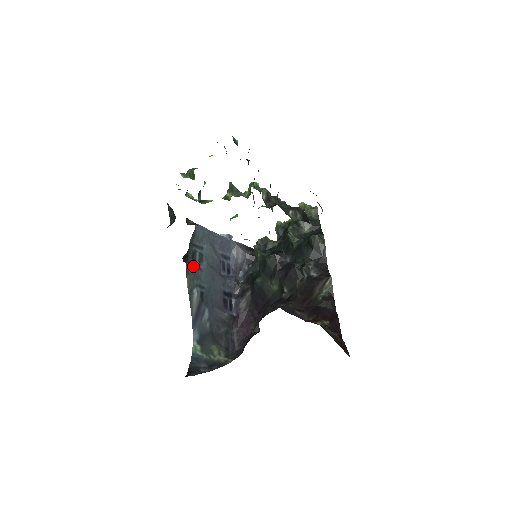
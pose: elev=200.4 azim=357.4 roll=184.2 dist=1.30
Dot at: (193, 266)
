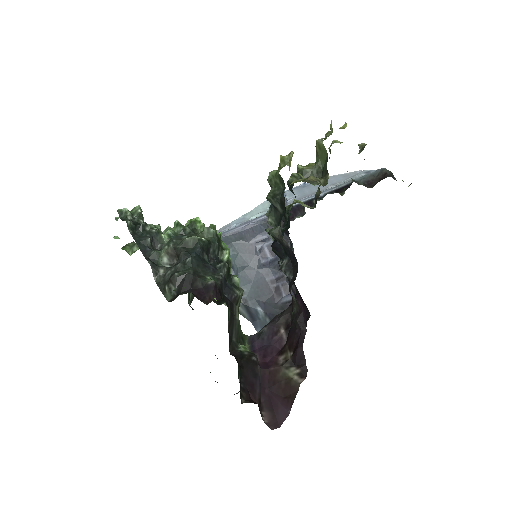
Dot at: occluded
